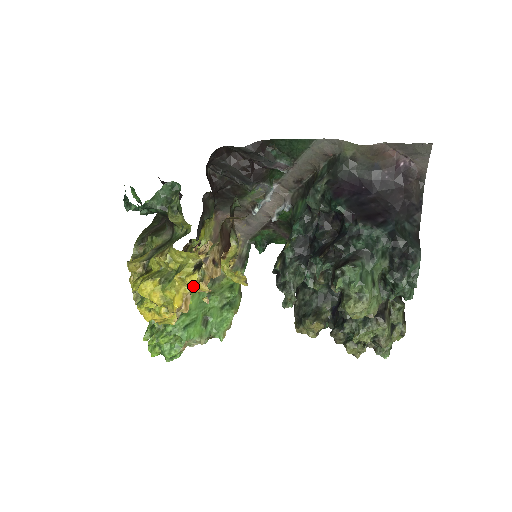
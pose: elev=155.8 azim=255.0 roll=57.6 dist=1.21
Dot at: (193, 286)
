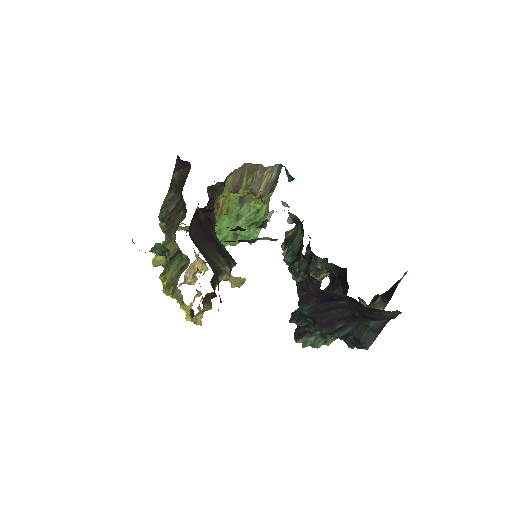
Dot at: occluded
